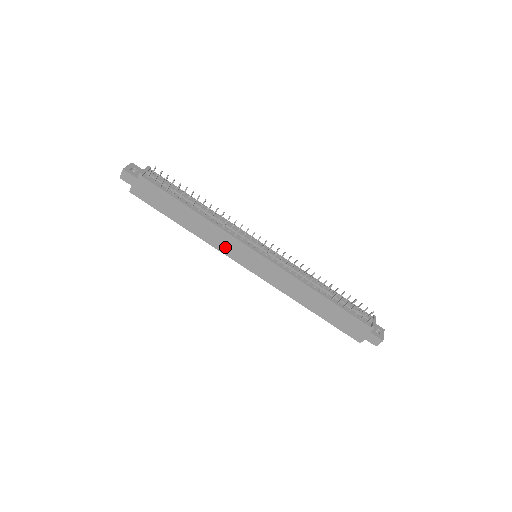
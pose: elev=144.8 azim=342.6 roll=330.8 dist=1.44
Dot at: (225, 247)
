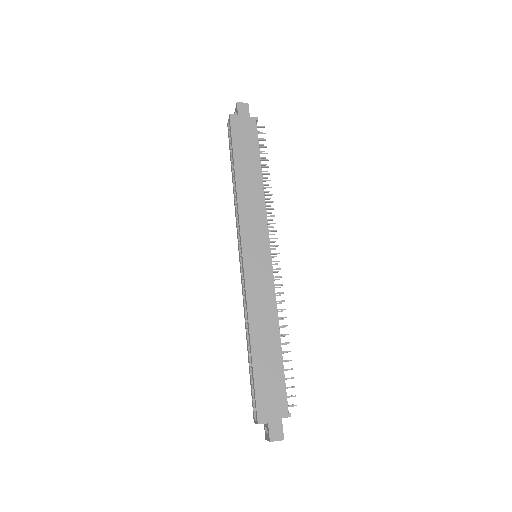
Dot at: (248, 220)
